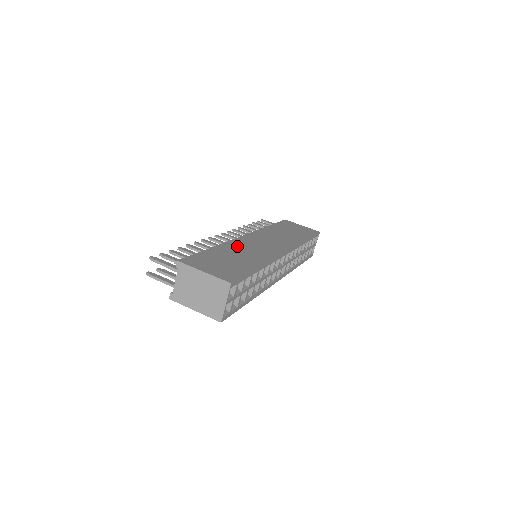
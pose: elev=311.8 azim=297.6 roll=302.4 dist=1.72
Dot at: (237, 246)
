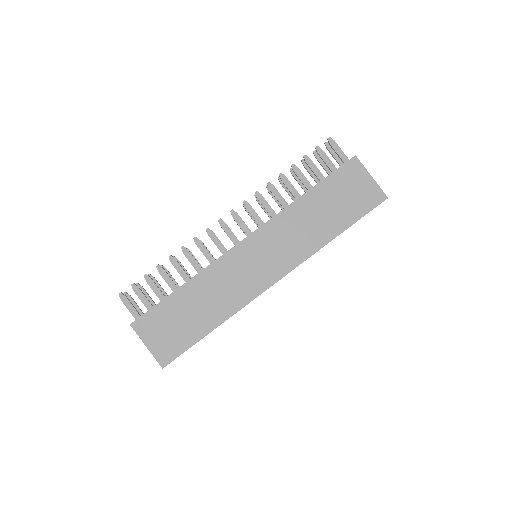
Dot at: (214, 278)
